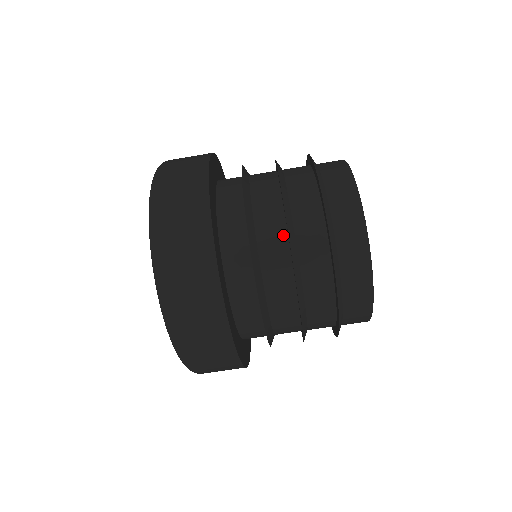
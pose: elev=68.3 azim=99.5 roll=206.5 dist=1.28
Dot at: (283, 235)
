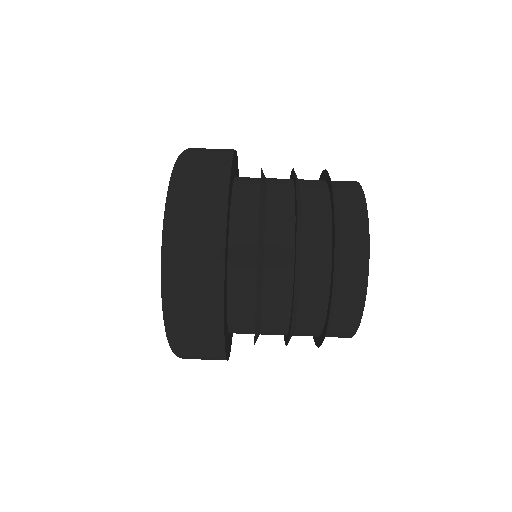
Dot at: (291, 227)
